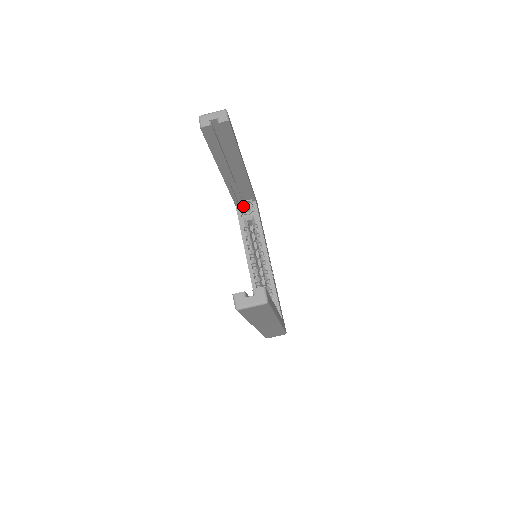
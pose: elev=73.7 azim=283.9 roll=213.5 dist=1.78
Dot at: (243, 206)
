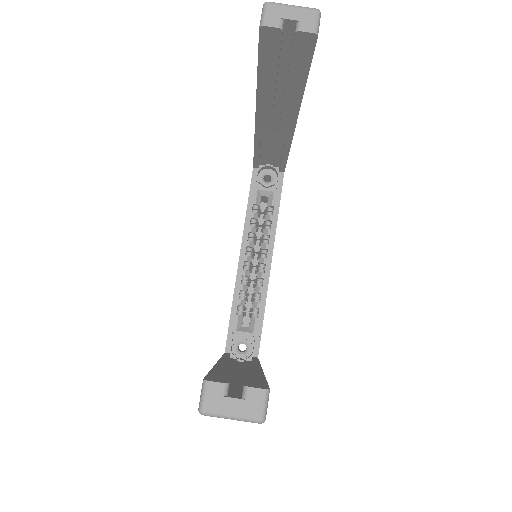
Dot at: (263, 172)
